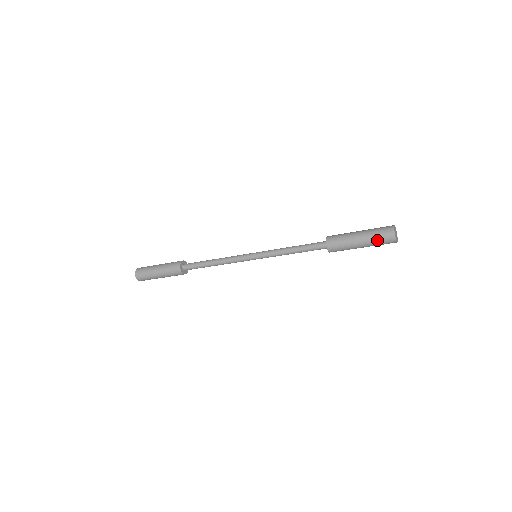
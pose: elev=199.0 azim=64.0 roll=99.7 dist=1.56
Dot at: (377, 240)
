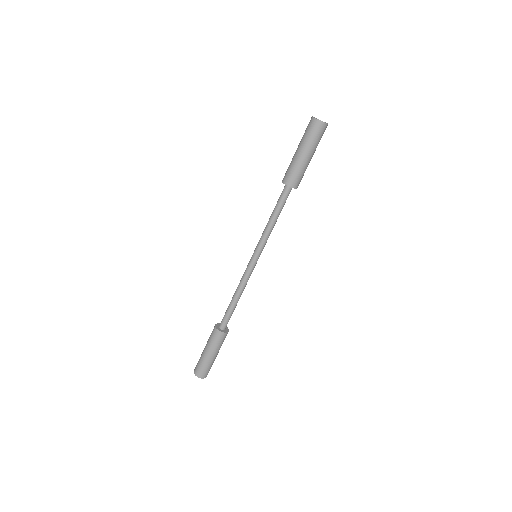
Dot at: (304, 134)
